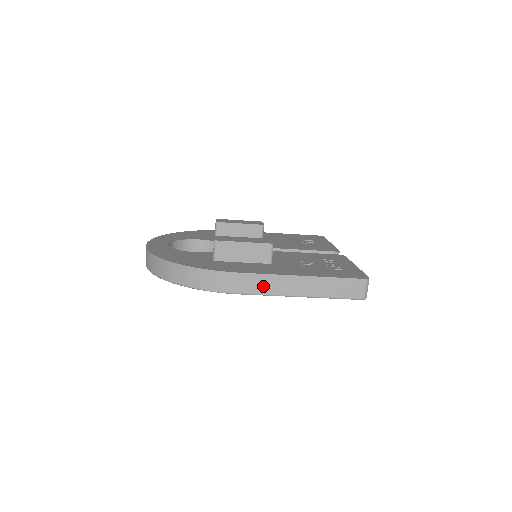
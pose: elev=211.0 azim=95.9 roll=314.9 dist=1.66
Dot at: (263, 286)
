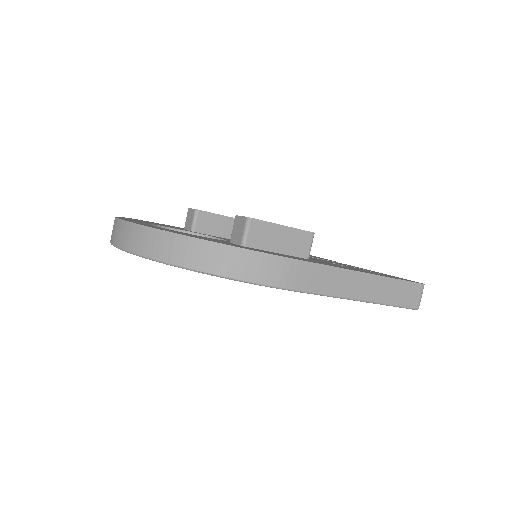
Dot at: (323, 282)
